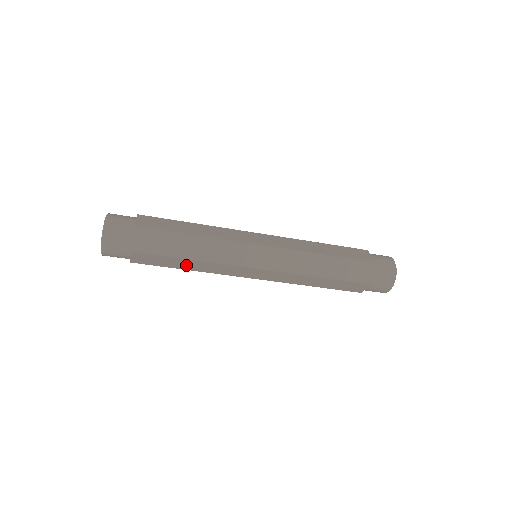
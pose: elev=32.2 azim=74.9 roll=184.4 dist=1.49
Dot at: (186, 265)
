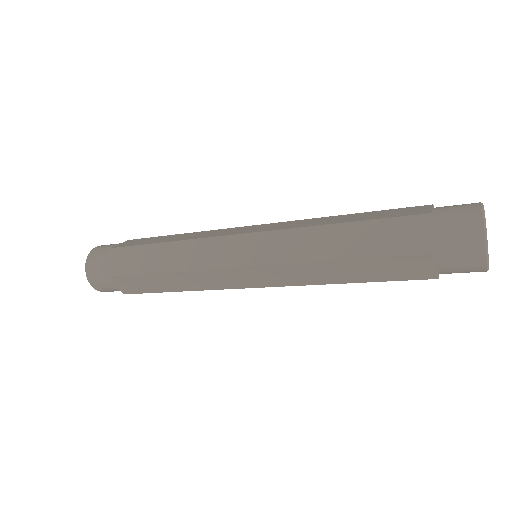
Dot at: (170, 284)
